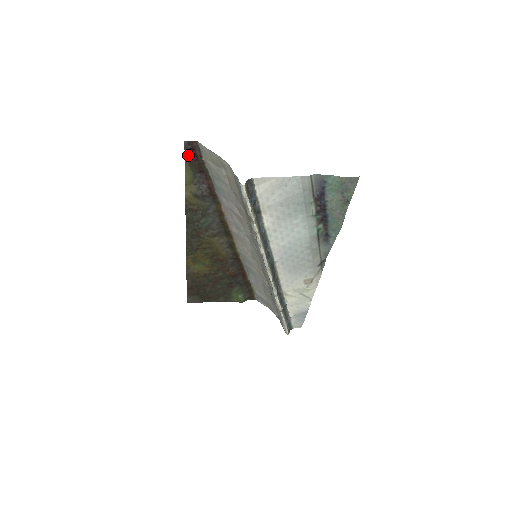
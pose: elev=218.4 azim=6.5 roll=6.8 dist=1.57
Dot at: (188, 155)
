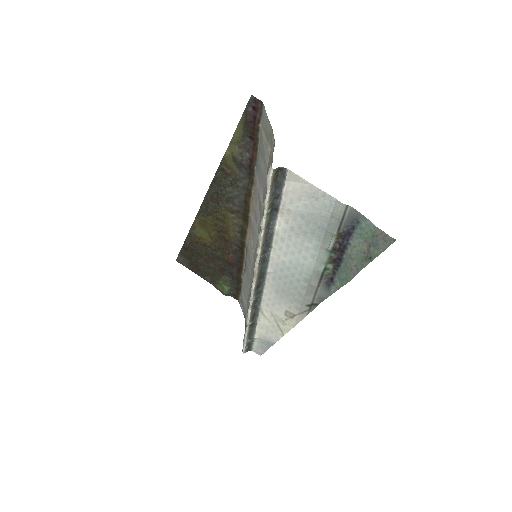
Dot at: (248, 112)
